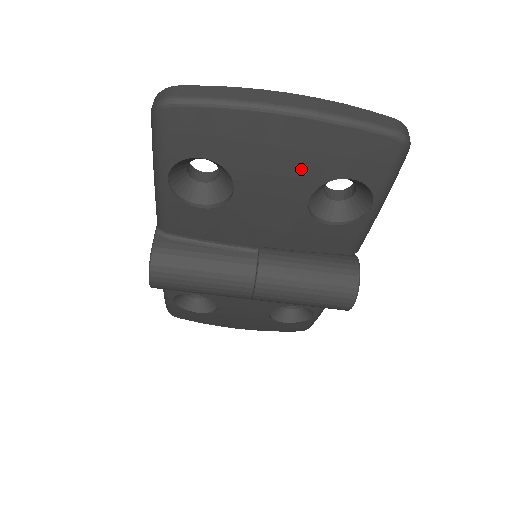
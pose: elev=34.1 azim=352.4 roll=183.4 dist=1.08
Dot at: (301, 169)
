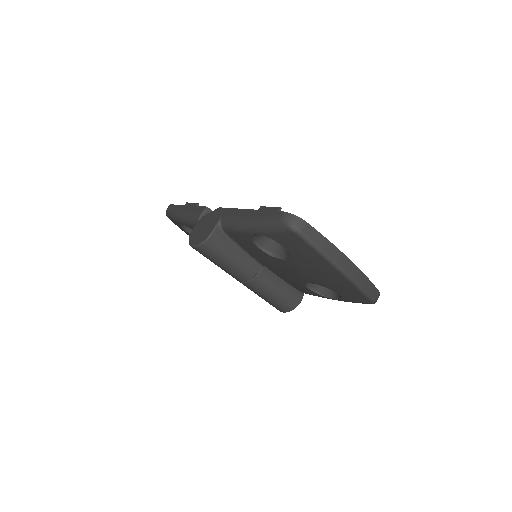
Dot at: (323, 280)
